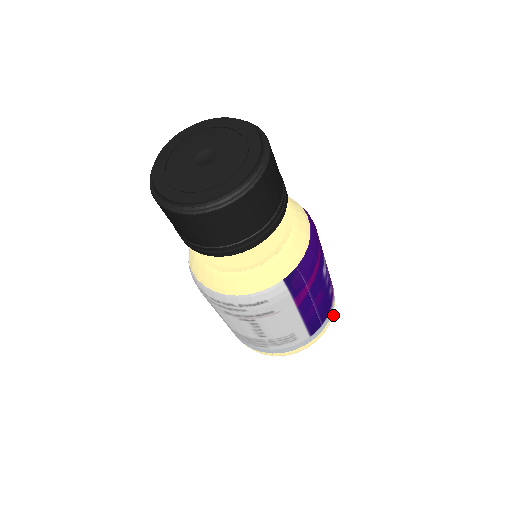
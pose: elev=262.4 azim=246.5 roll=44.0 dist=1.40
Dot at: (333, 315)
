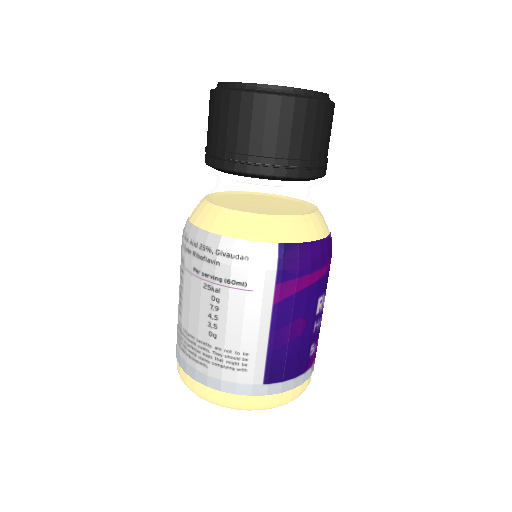
Dot at: (299, 394)
